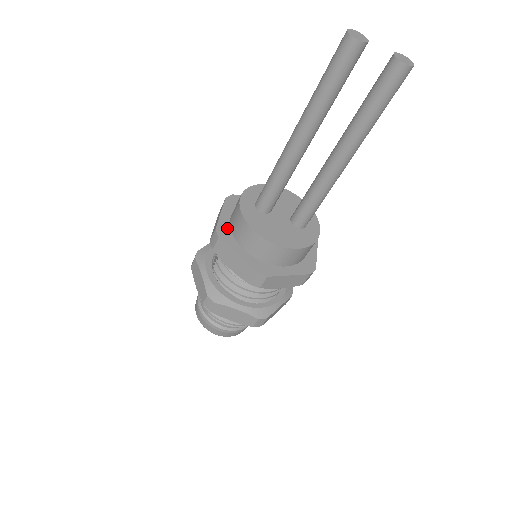
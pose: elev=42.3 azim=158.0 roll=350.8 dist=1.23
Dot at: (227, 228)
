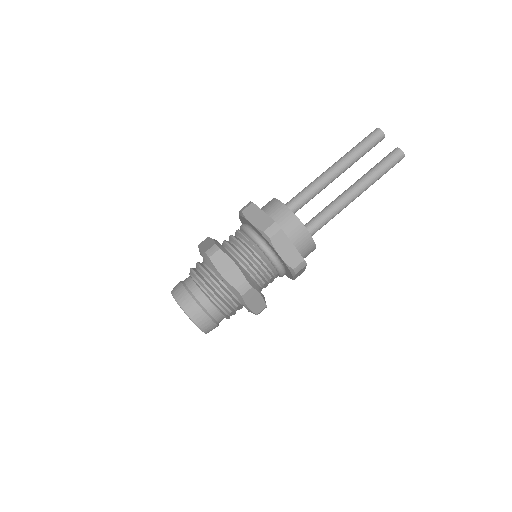
Dot at: occluded
